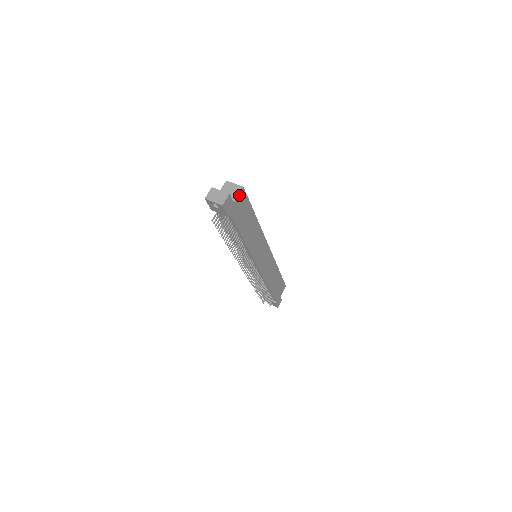
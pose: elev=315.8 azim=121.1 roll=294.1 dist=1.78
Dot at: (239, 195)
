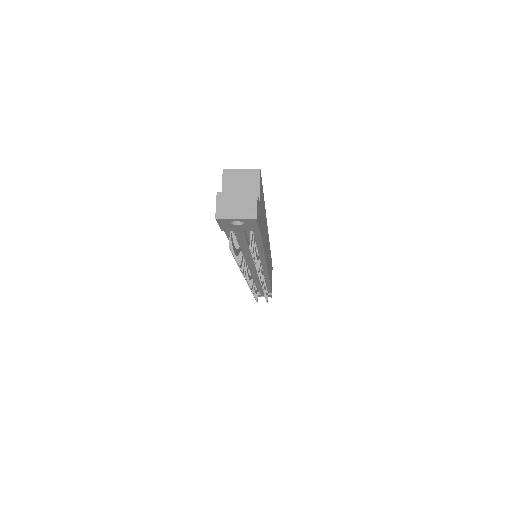
Dot at: (259, 186)
